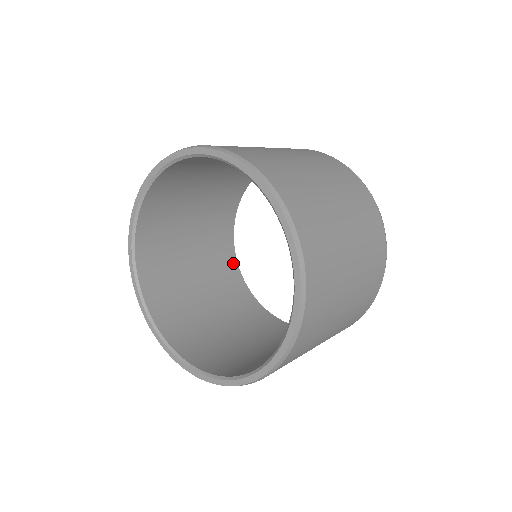
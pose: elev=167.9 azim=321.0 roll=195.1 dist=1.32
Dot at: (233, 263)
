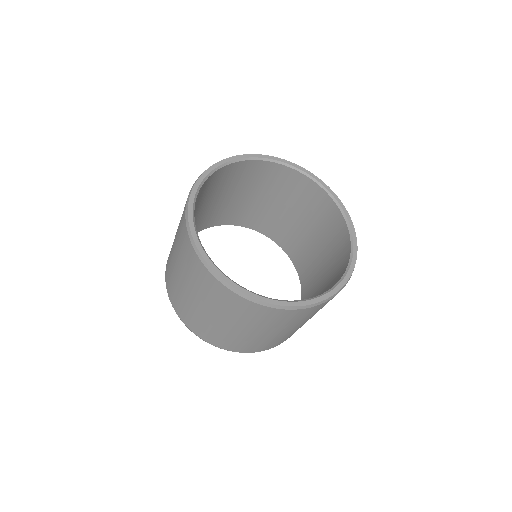
Dot at: occluded
